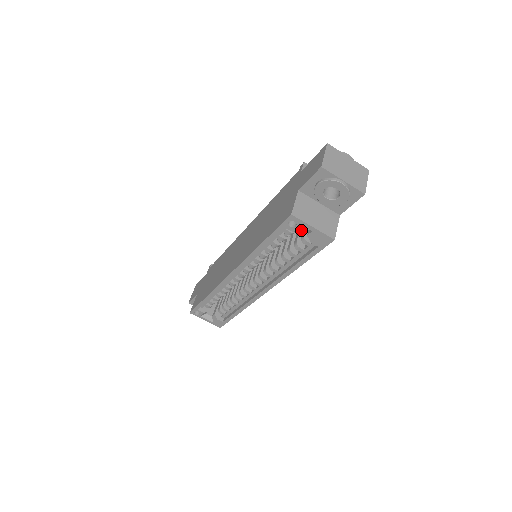
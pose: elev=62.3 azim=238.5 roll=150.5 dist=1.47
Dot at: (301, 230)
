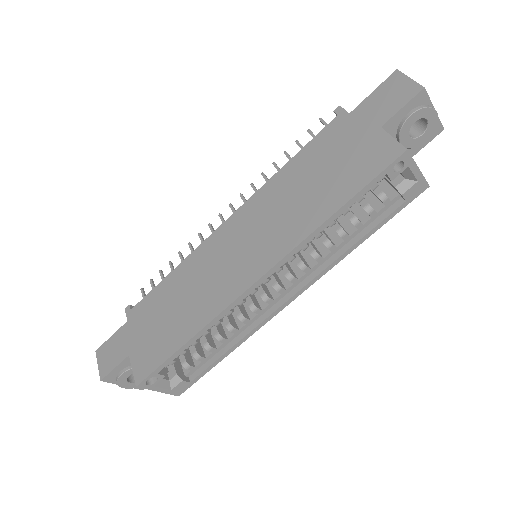
Dot at: occluded
